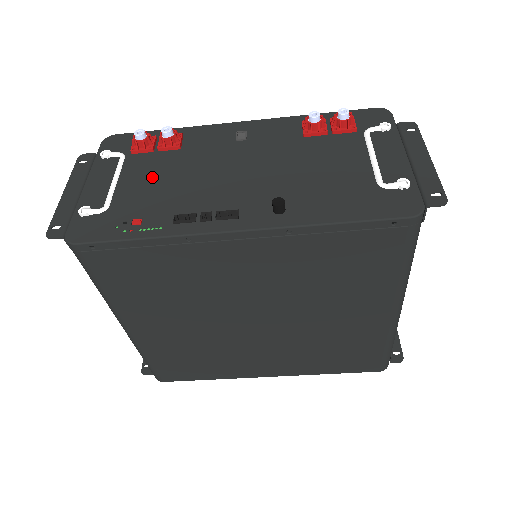
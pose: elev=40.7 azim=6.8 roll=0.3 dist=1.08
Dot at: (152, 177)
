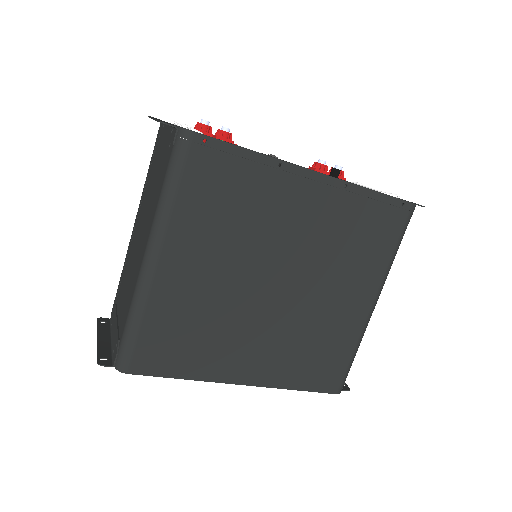
Dot at: occluded
